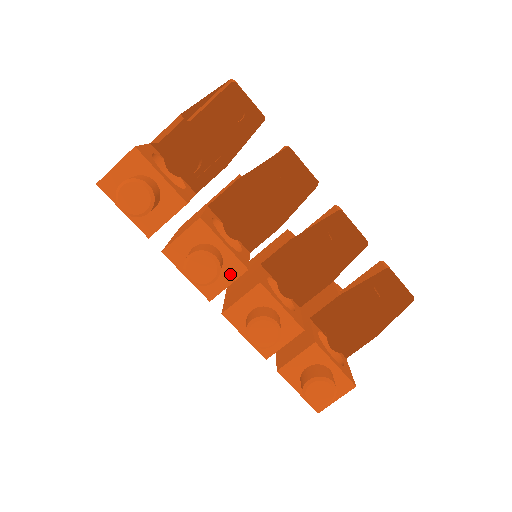
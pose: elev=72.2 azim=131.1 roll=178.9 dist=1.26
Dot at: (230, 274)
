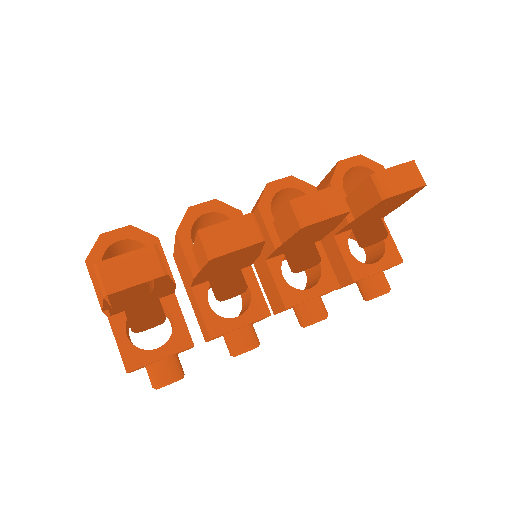
Dot at: occluded
